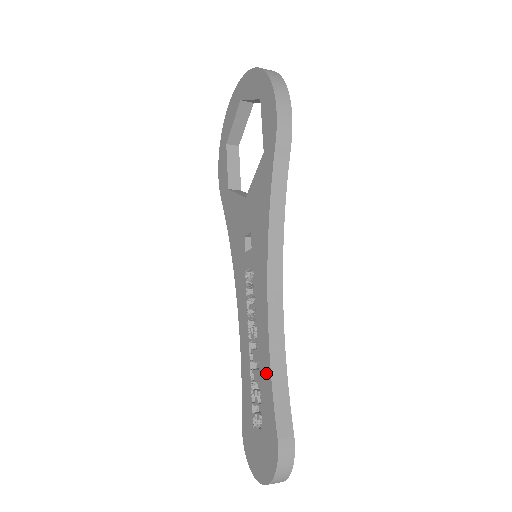
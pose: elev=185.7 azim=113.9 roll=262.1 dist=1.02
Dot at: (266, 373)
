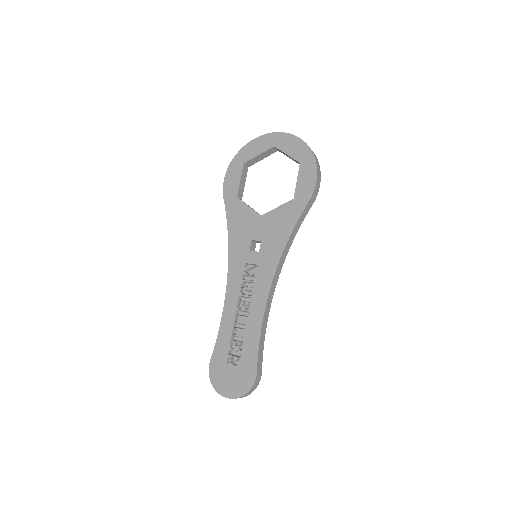
Dot at: (255, 334)
